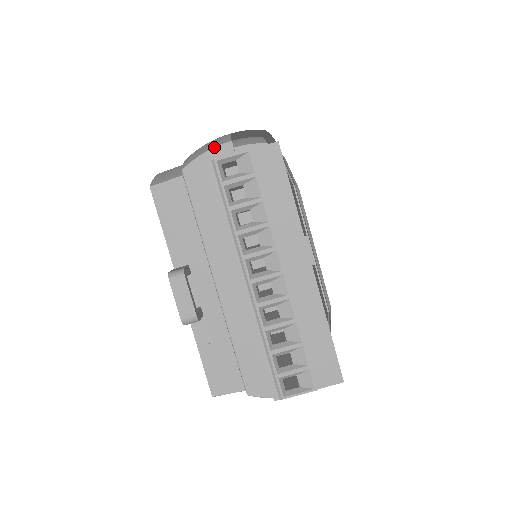
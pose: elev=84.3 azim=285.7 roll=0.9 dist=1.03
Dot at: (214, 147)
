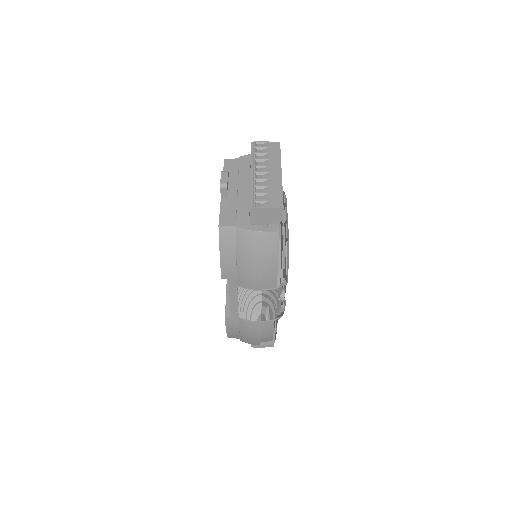
Dot at: occluded
